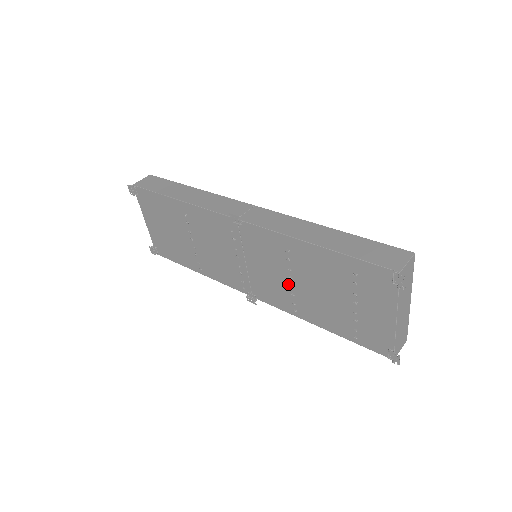
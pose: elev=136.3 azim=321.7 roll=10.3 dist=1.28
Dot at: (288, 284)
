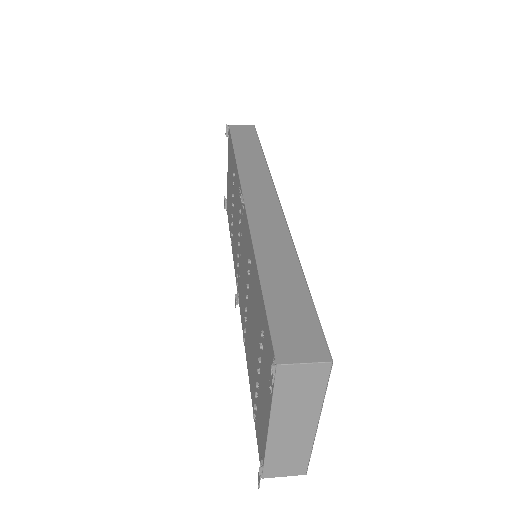
Dot at: (247, 303)
